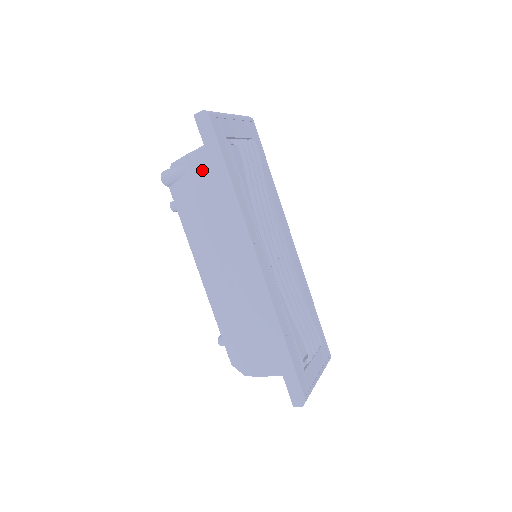
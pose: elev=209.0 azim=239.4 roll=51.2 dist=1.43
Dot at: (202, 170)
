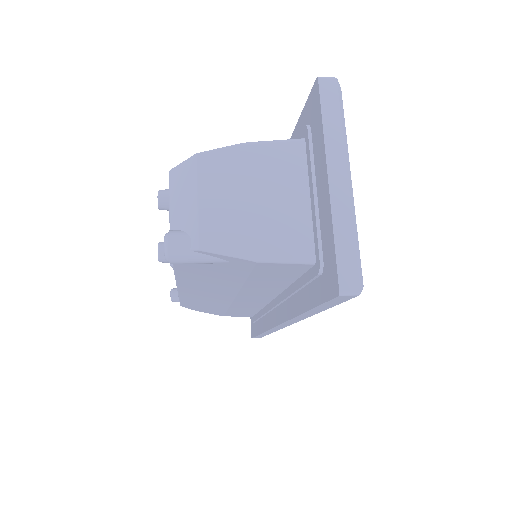
Dot at: (268, 271)
